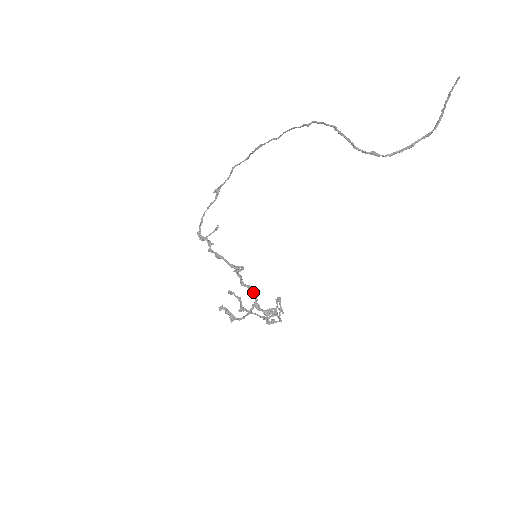
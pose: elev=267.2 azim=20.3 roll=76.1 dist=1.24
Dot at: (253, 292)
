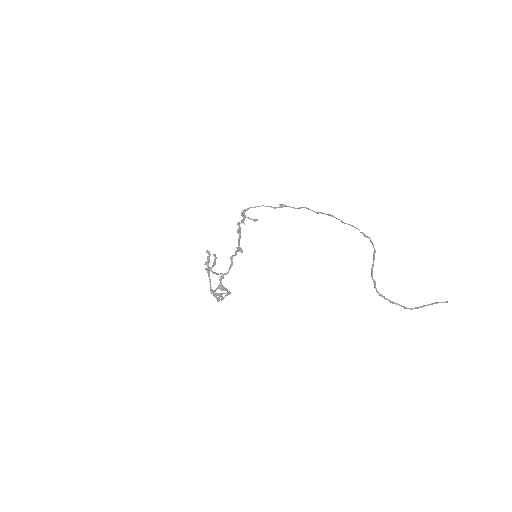
Dot at: (230, 268)
